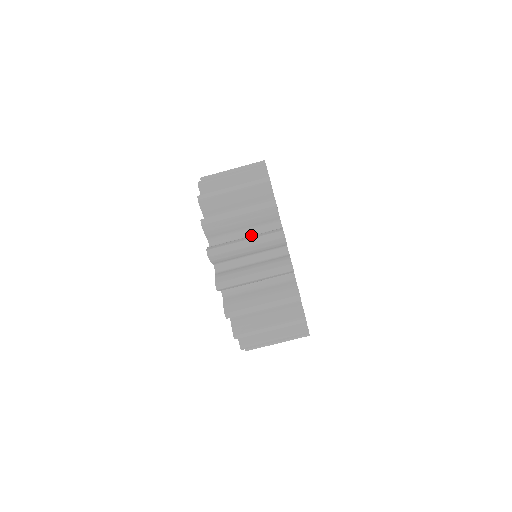
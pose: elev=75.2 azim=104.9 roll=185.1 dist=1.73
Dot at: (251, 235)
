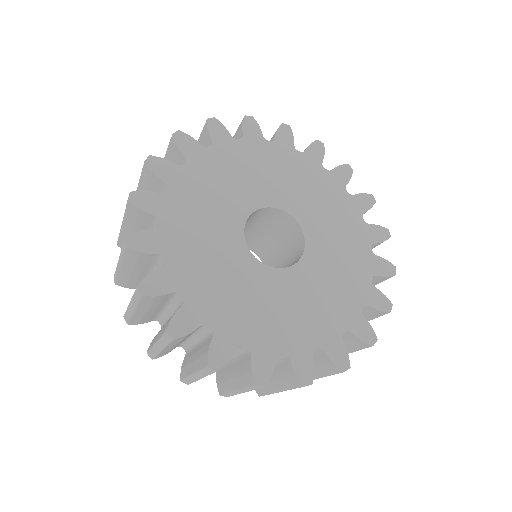
Dot at: occluded
